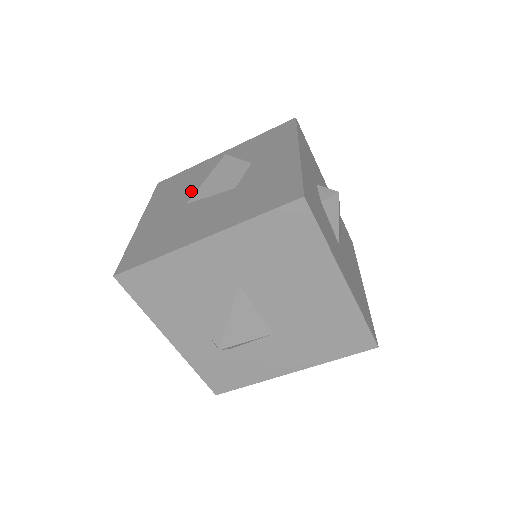
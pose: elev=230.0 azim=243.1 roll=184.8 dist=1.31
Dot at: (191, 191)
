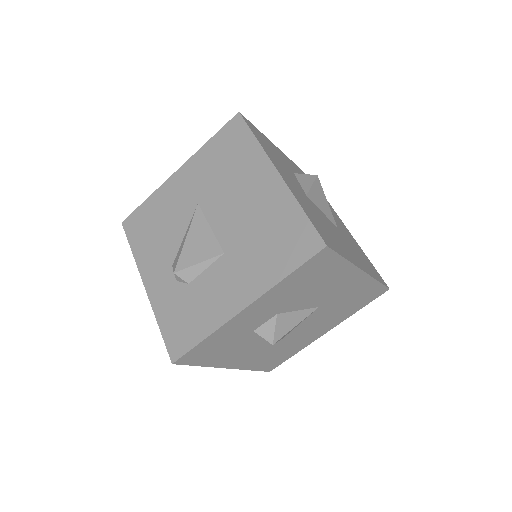
Dot at: occluded
